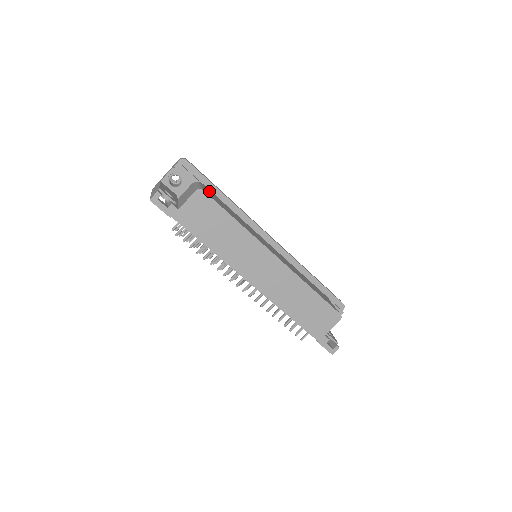
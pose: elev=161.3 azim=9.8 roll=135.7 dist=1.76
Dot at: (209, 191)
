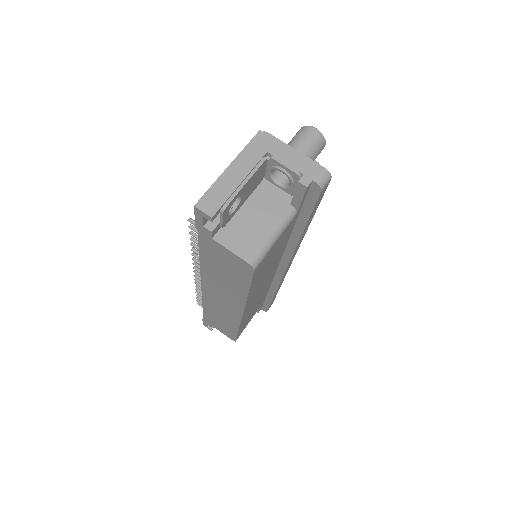
Dot at: (286, 232)
